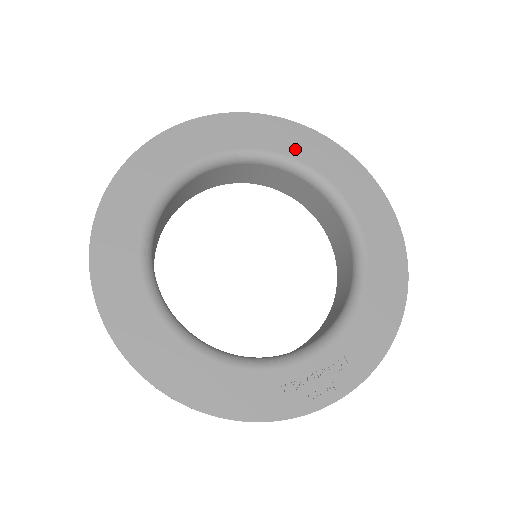
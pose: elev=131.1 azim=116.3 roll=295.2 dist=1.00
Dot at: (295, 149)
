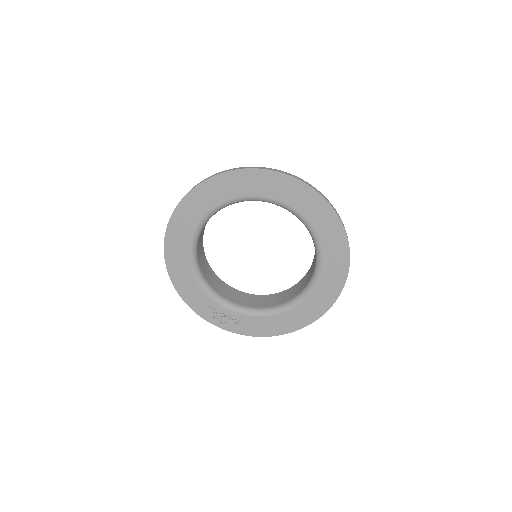
Dot at: (327, 241)
